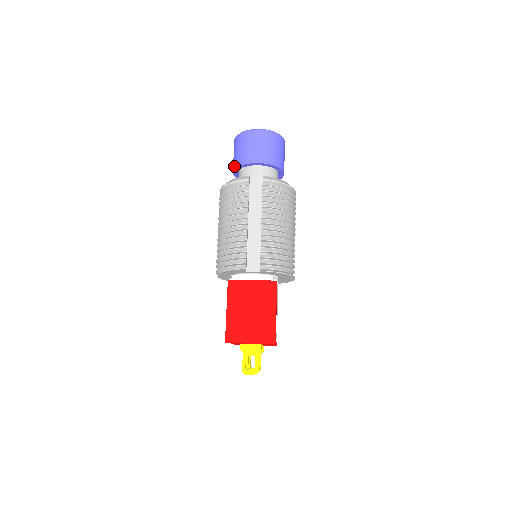
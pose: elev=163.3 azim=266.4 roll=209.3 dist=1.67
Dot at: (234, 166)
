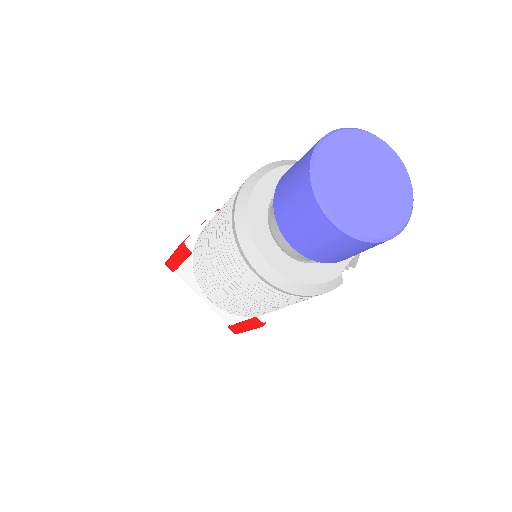
Dot at: (314, 259)
